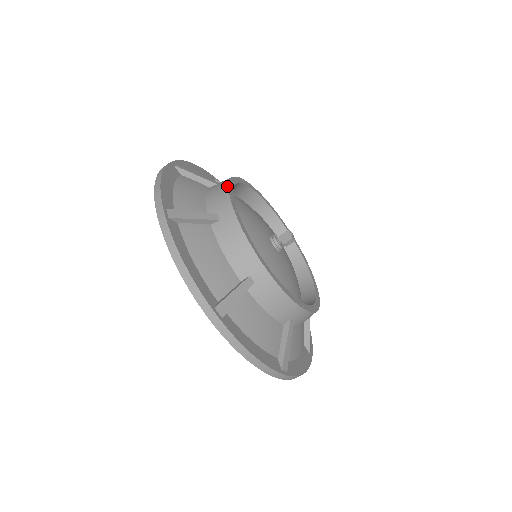
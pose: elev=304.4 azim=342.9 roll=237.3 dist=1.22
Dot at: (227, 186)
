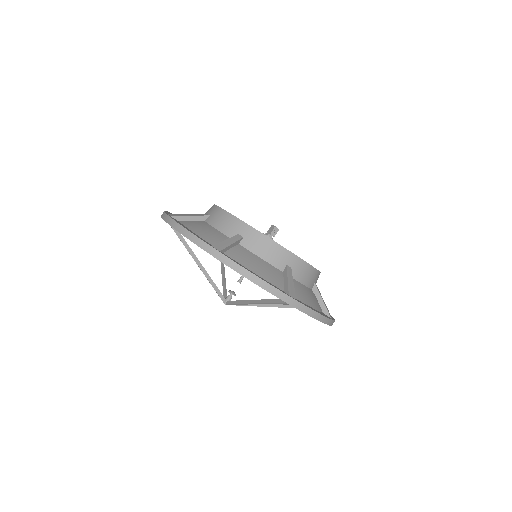
Dot at: occluded
